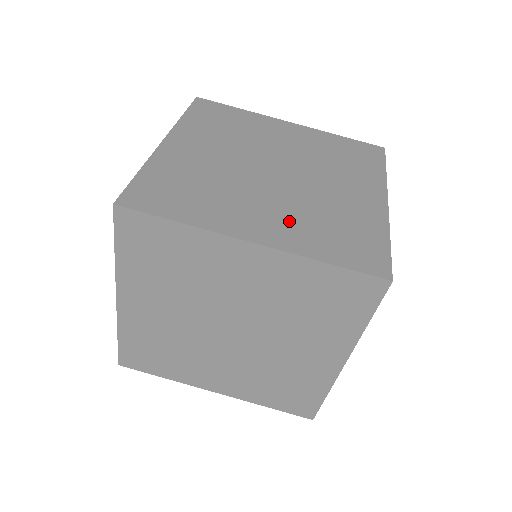
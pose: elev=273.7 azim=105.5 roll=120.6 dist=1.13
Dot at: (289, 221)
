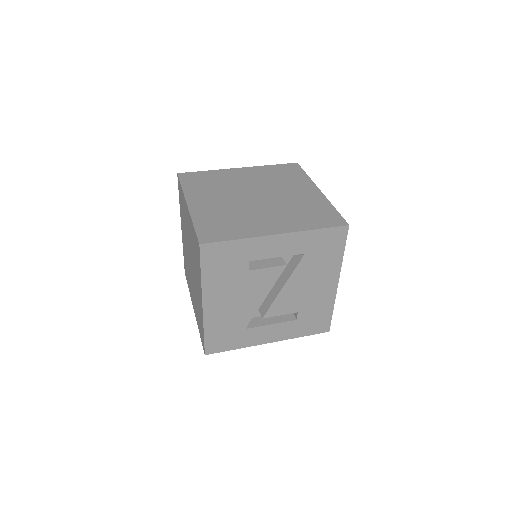
Dot at: occluded
